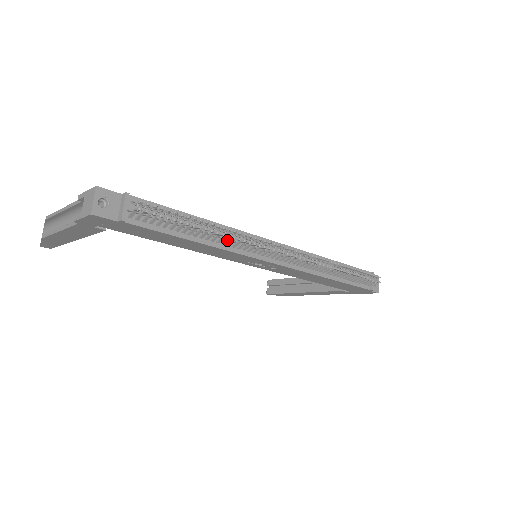
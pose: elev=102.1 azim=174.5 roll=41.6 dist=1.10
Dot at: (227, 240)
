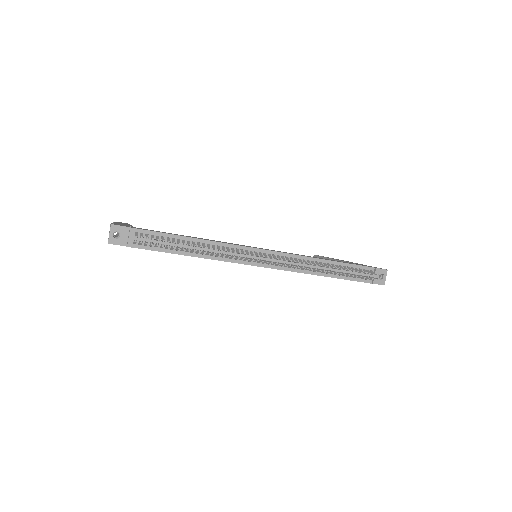
Dot at: (213, 254)
